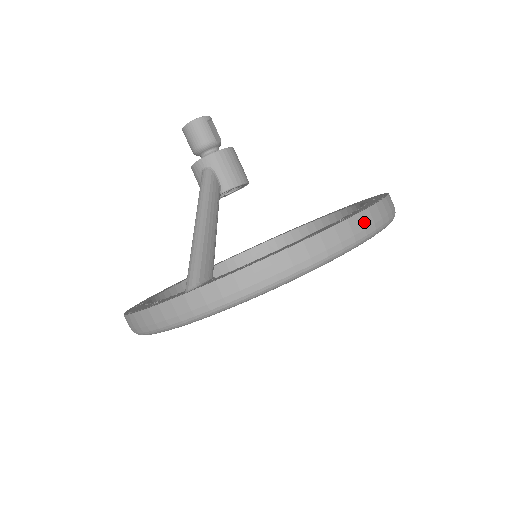
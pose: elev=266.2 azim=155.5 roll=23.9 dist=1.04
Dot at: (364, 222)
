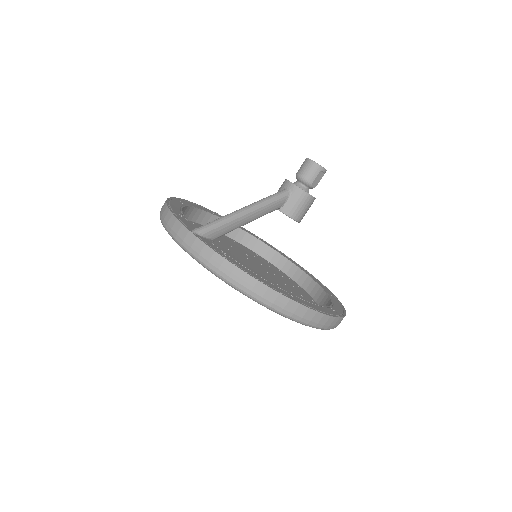
Dot at: (297, 310)
